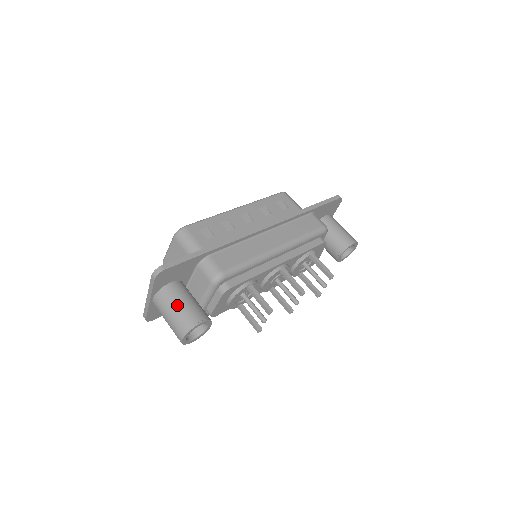
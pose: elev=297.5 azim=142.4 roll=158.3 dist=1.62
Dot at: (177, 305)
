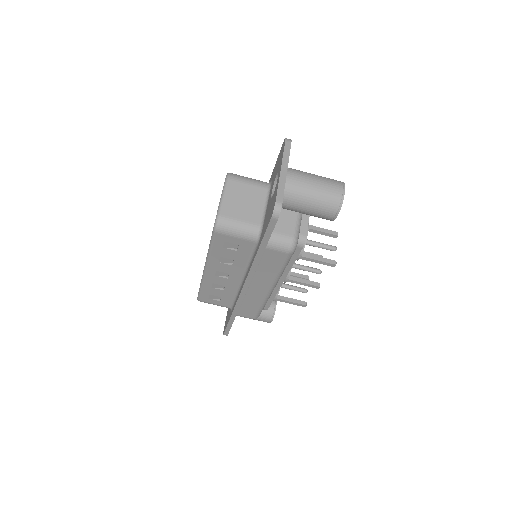
Dot at: occluded
